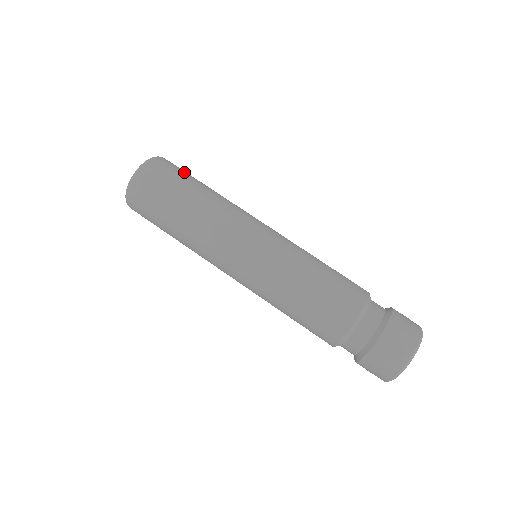
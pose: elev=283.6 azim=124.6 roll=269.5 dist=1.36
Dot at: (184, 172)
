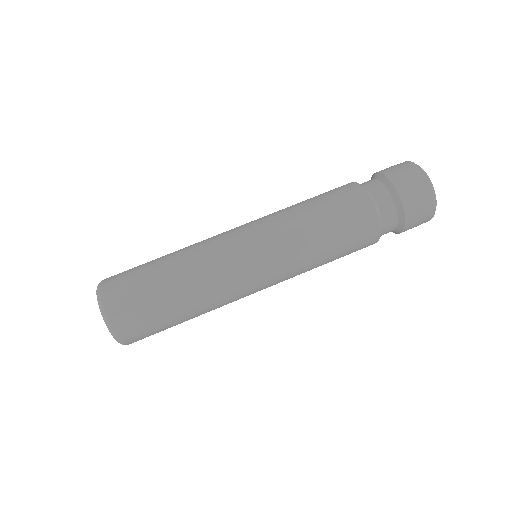
Dot at: (138, 292)
